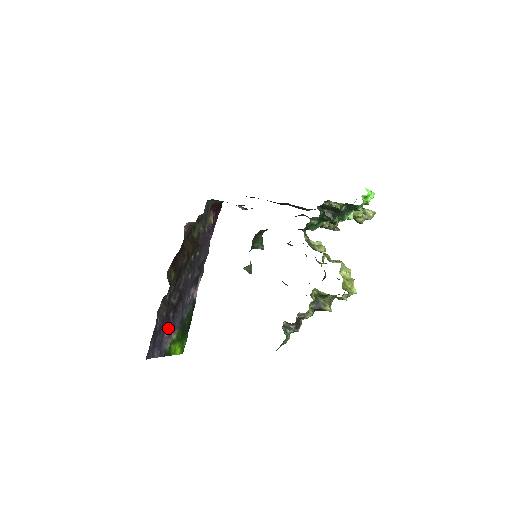
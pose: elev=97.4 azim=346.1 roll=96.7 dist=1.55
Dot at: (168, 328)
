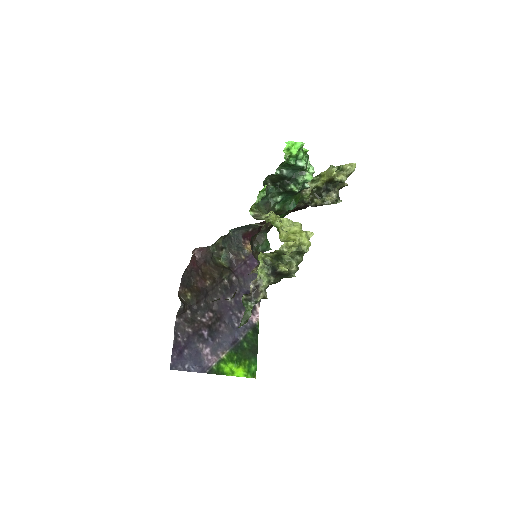
Dot at: (206, 346)
